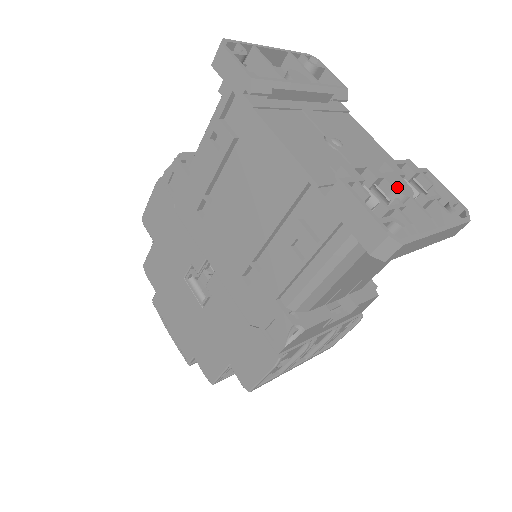
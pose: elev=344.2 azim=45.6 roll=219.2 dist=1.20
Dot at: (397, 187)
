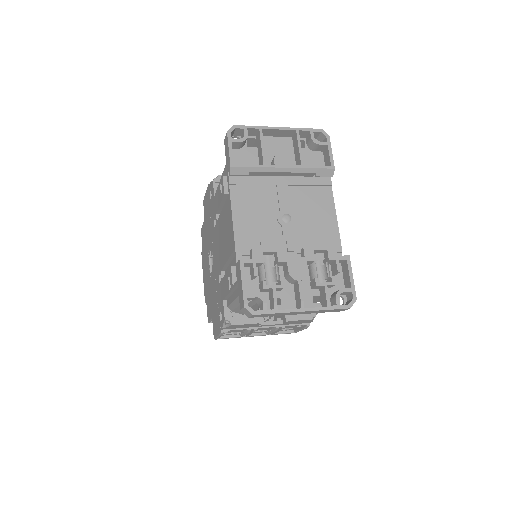
Dot at: (292, 271)
